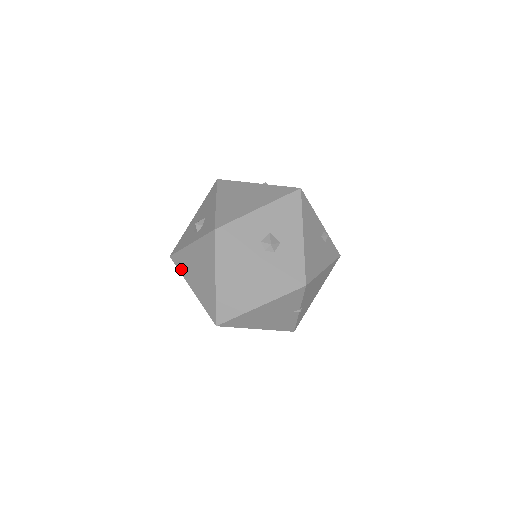
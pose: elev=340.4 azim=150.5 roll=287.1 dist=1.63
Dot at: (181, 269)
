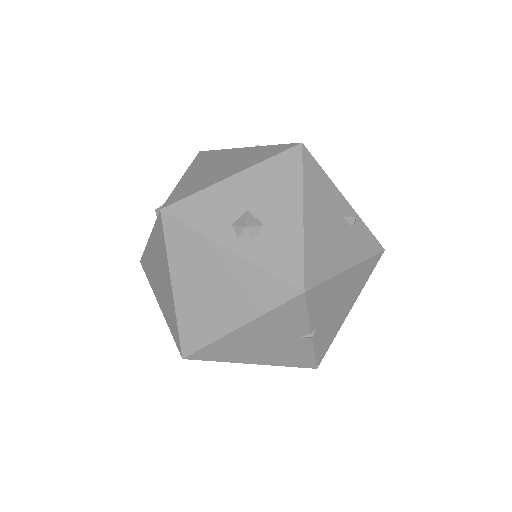
Dot at: (148, 277)
